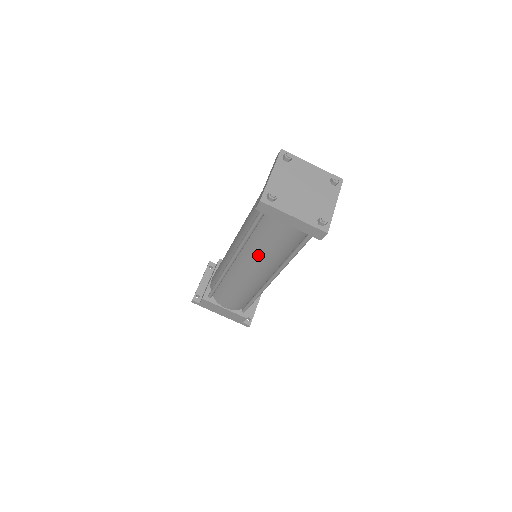
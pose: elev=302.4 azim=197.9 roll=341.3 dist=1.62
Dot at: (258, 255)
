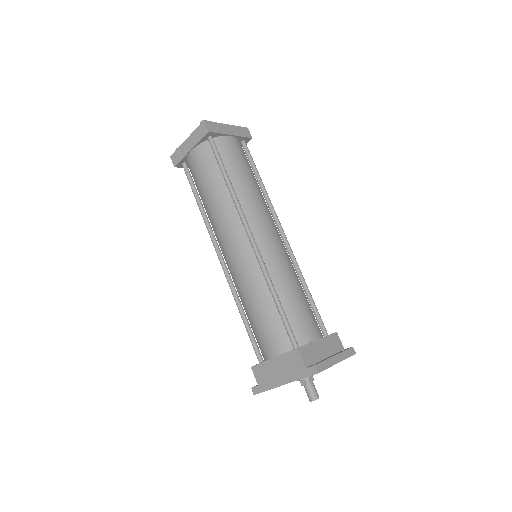
Dot at: (212, 213)
